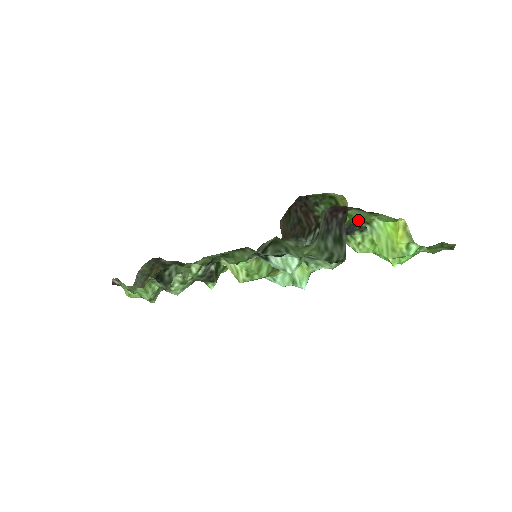
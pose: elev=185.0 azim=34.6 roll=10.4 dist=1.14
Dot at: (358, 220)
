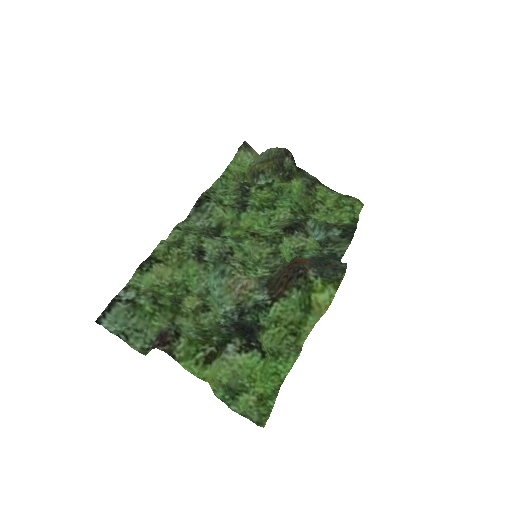
Dot at: (247, 341)
